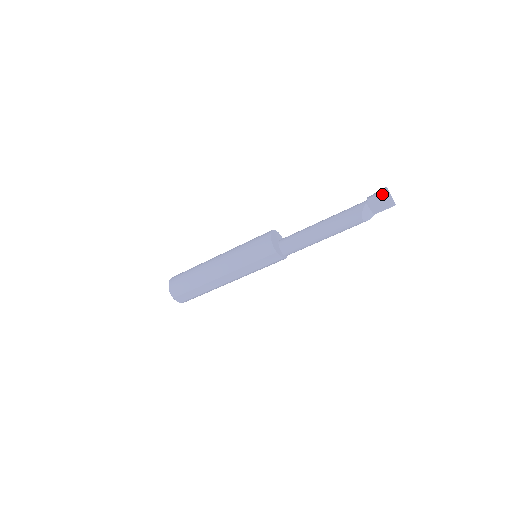
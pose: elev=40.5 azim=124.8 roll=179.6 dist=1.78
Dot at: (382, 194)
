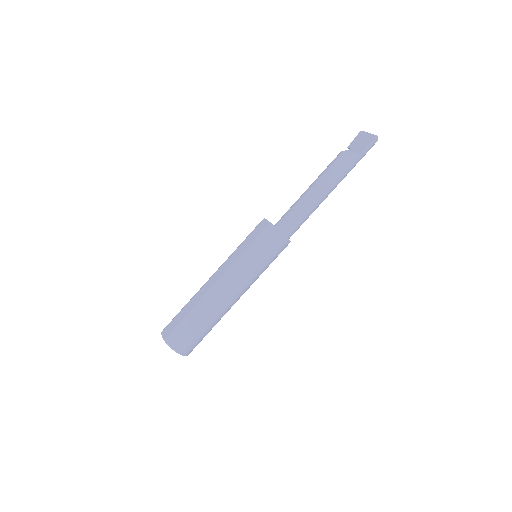
Dot at: (359, 136)
